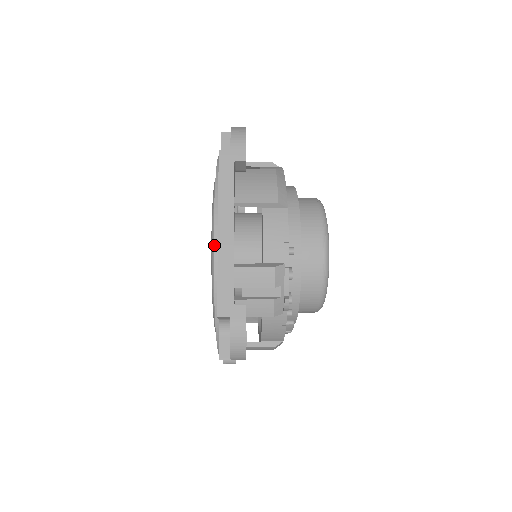
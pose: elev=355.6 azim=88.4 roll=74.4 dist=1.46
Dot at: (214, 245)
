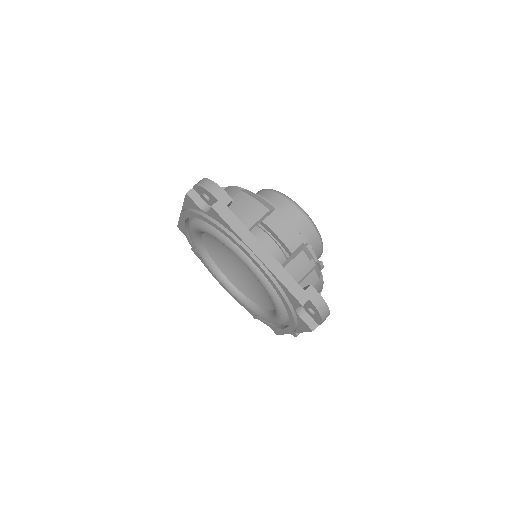
Dot at: (261, 267)
